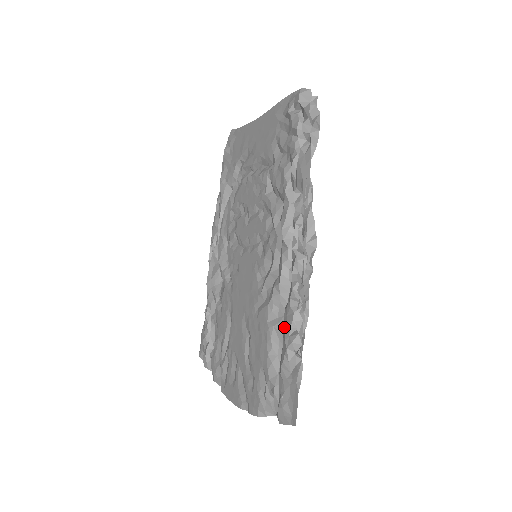
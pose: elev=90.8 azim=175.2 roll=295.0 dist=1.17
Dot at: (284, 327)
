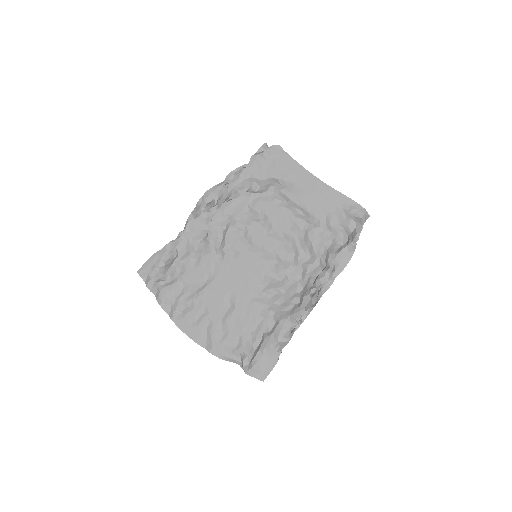
Dot at: (279, 328)
